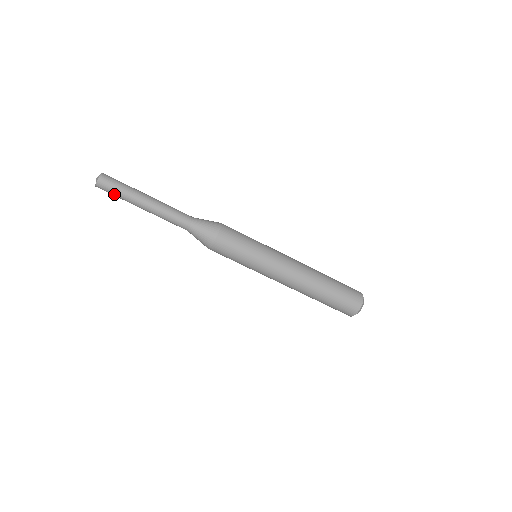
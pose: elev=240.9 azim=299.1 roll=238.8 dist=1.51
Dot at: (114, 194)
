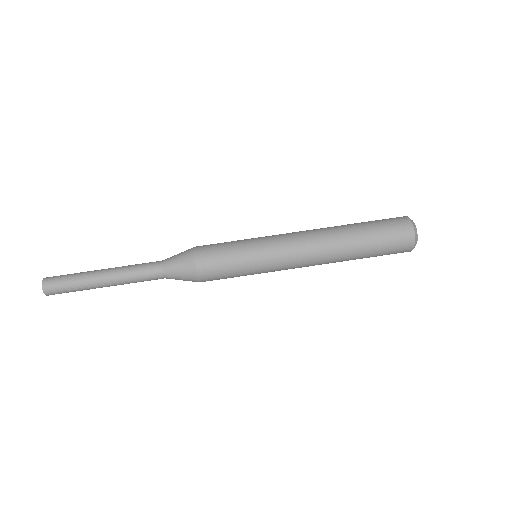
Dot at: occluded
